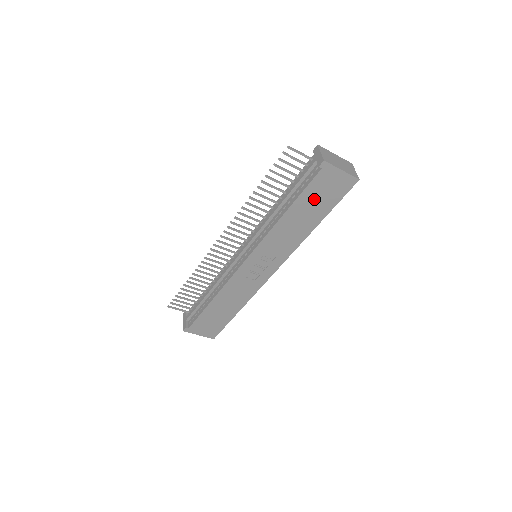
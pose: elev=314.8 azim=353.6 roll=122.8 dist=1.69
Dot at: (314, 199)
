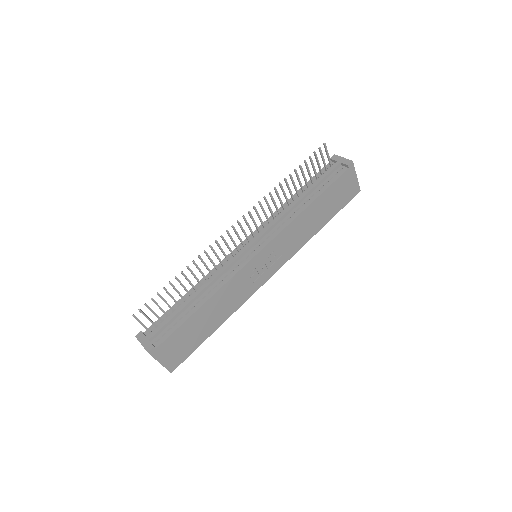
Dot at: (332, 197)
